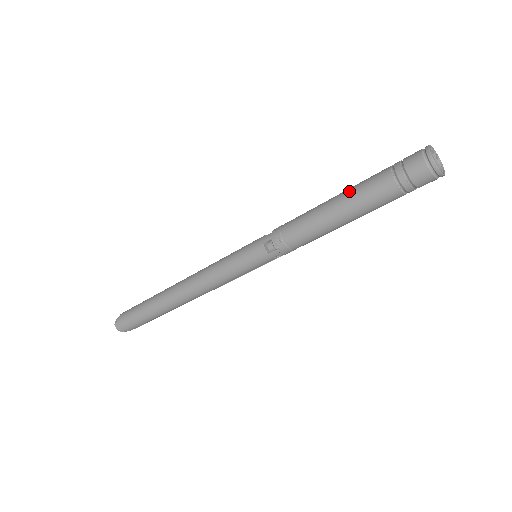
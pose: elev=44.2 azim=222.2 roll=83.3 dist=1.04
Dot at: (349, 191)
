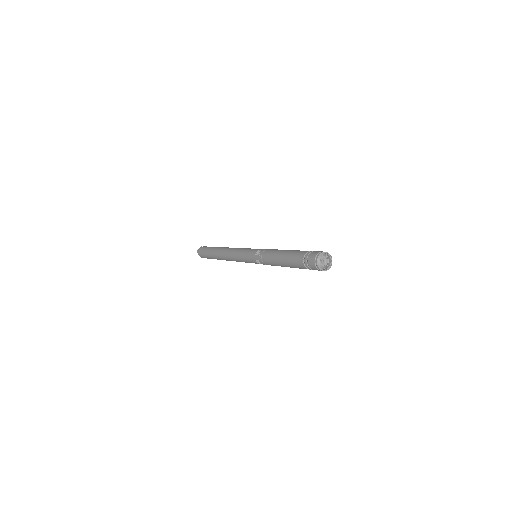
Dot at: (287, 259)
